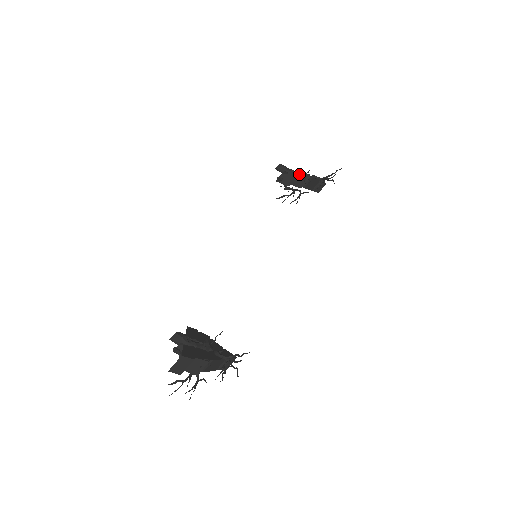
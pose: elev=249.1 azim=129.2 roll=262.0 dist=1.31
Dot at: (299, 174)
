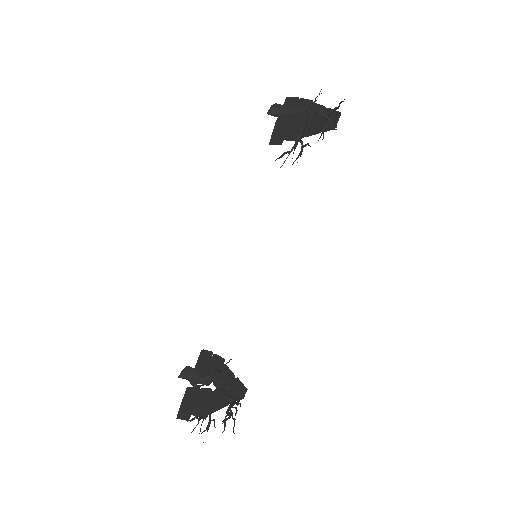
Dot at: (288, 126)
